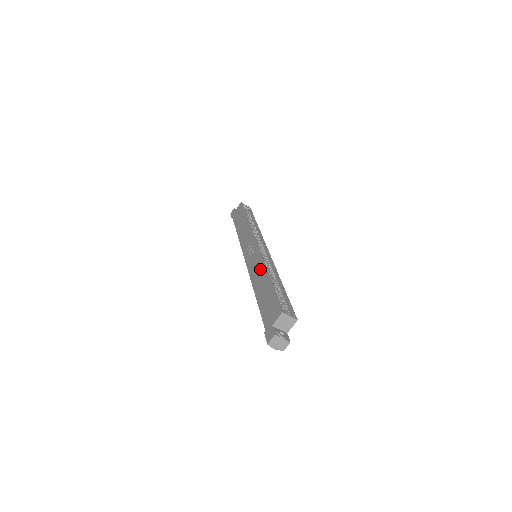
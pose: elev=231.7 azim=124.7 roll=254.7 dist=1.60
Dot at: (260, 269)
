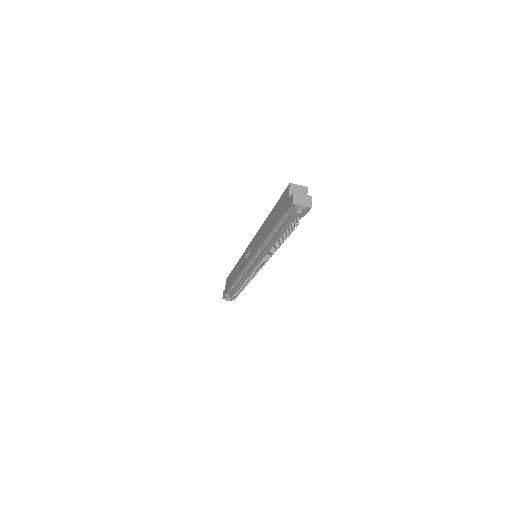
Dot at: (261, 231)
